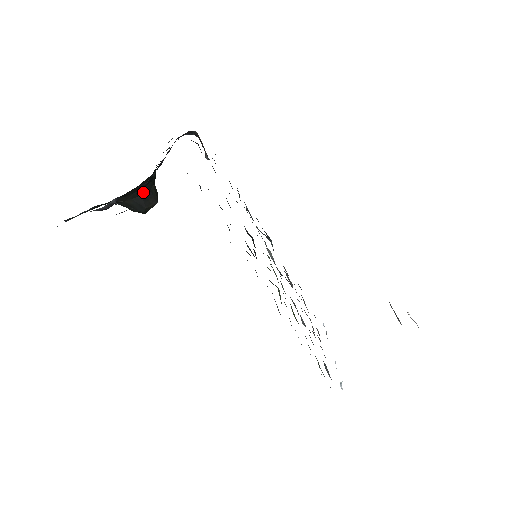
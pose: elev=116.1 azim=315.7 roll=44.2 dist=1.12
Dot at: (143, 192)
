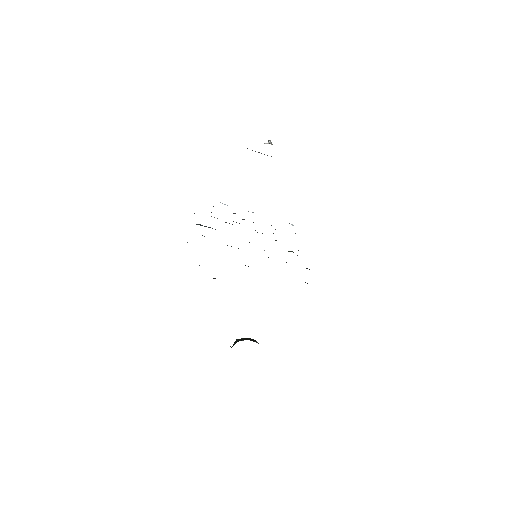
Dot at: occluded
